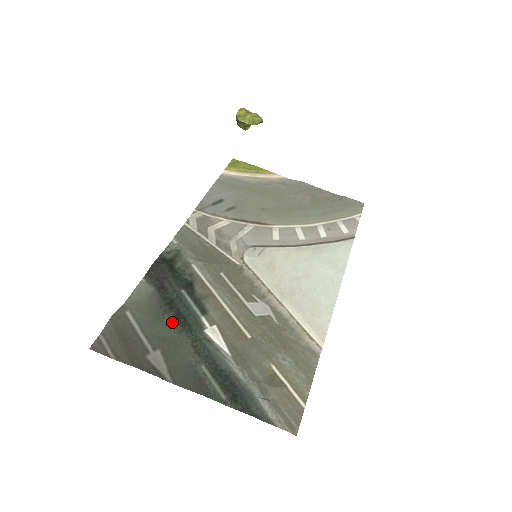
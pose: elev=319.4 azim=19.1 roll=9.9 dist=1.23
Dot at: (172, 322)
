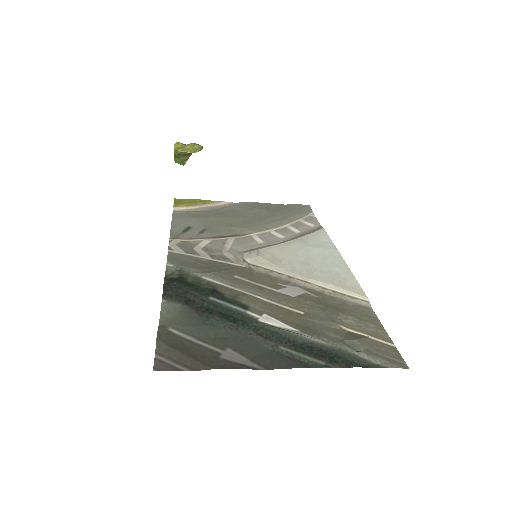
Dot at: (222, 323)
